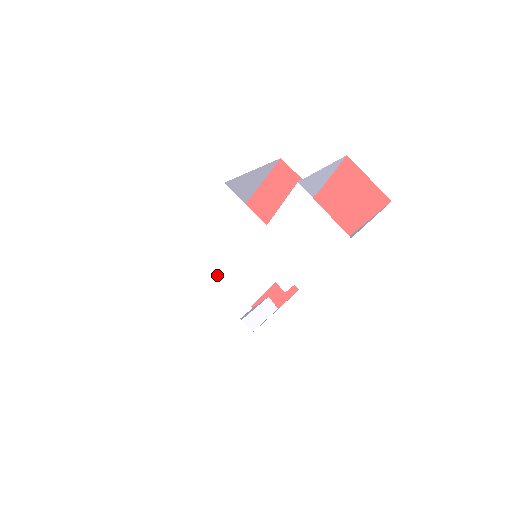
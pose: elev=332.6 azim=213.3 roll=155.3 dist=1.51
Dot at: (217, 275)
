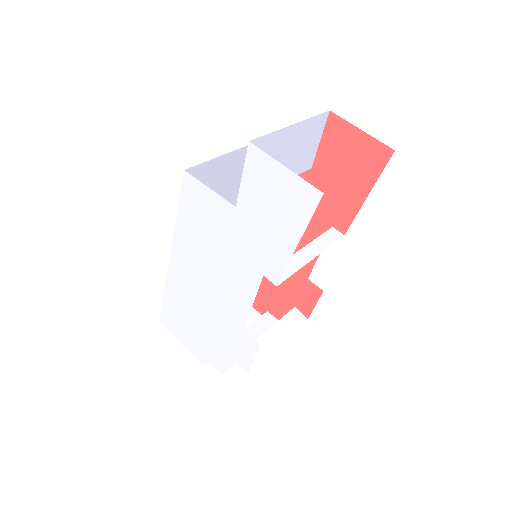
Dot at: (208, 283)
